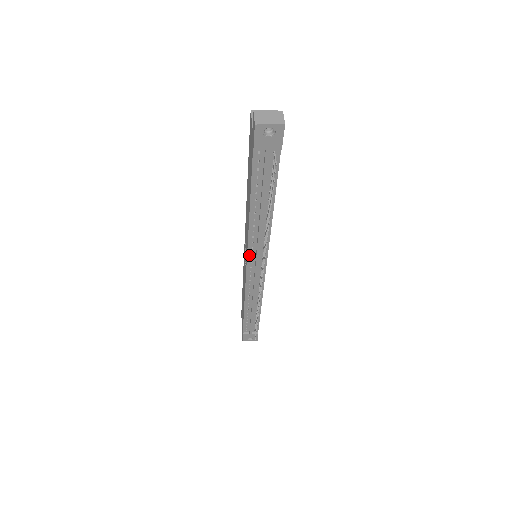
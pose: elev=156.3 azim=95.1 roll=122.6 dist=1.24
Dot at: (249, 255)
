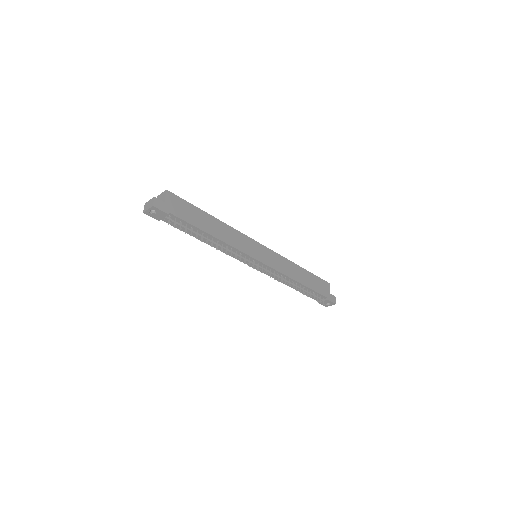
Dot at: (241, 260)
